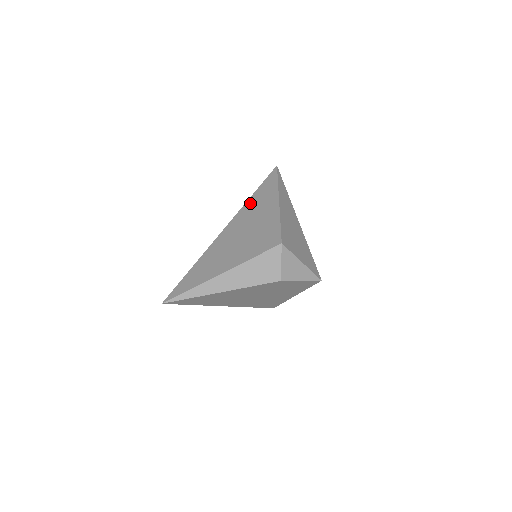
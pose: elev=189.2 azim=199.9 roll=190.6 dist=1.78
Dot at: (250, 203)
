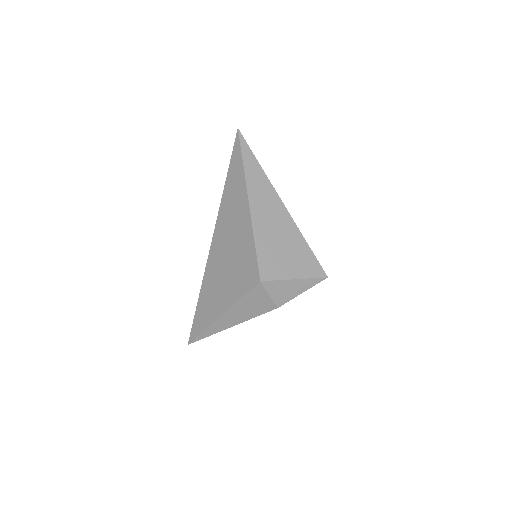
Dot at: (224, 205)
